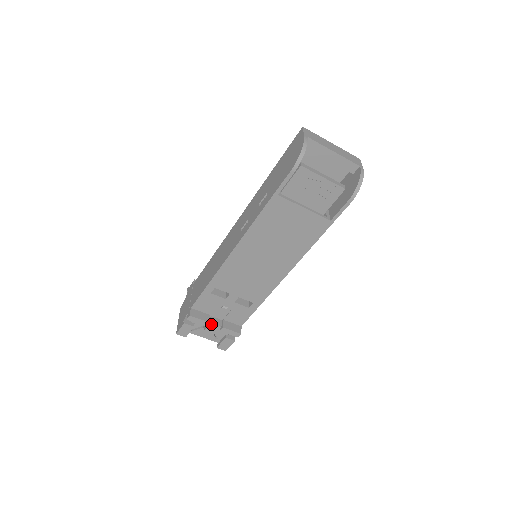
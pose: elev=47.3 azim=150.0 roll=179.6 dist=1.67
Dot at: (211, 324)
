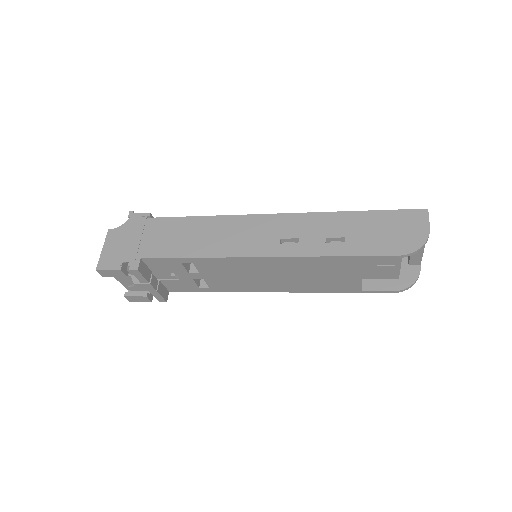
Dot at: (149, 284)
